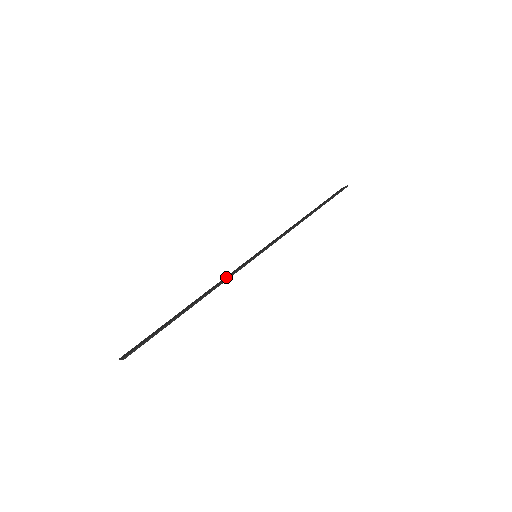
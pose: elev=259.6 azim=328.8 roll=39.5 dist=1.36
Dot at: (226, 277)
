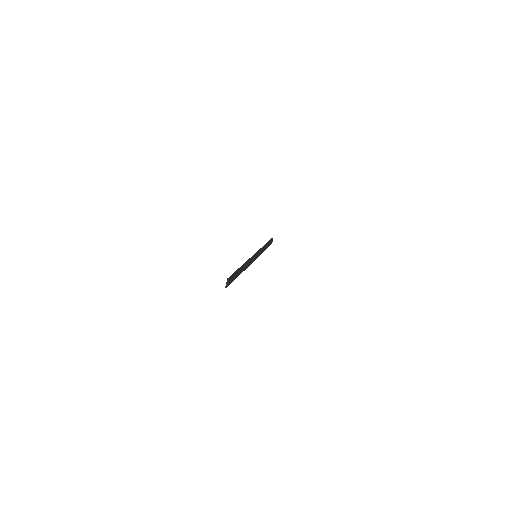
Dot at: occluded
